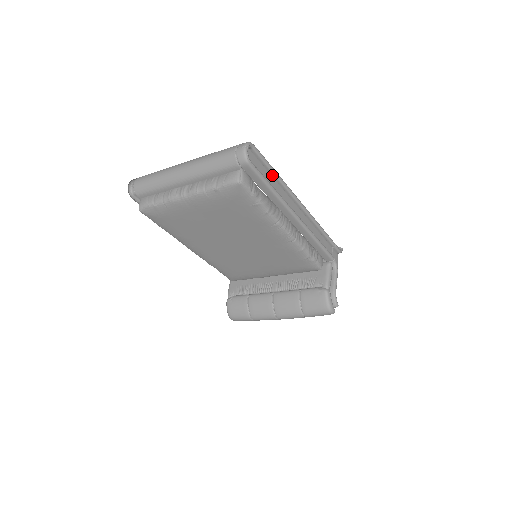
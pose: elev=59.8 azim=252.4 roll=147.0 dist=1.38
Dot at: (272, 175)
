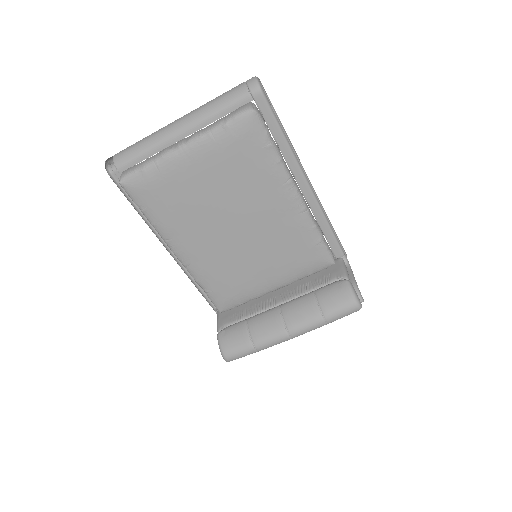
Dot at: occluded
